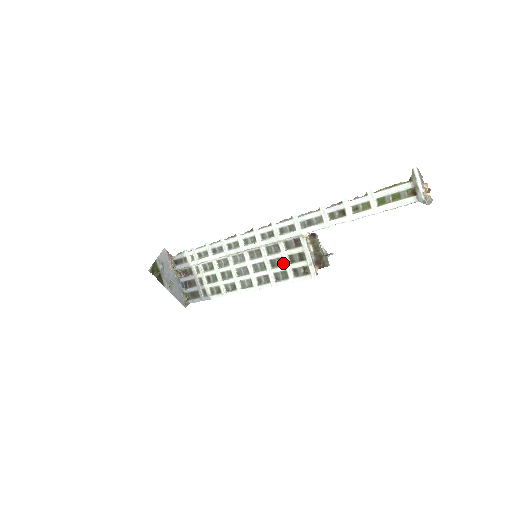
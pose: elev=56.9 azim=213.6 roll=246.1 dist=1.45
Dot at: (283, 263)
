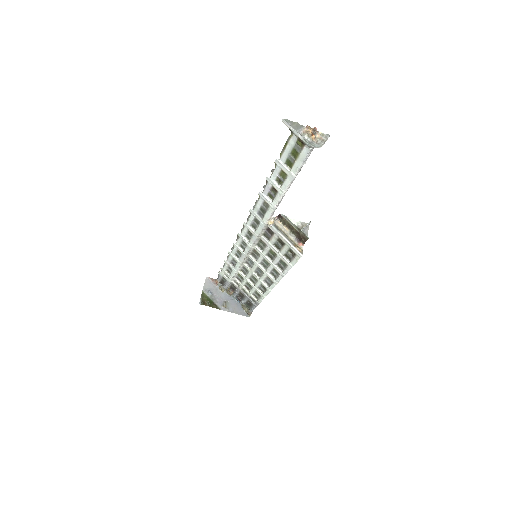
Dot at: (275, 253)
